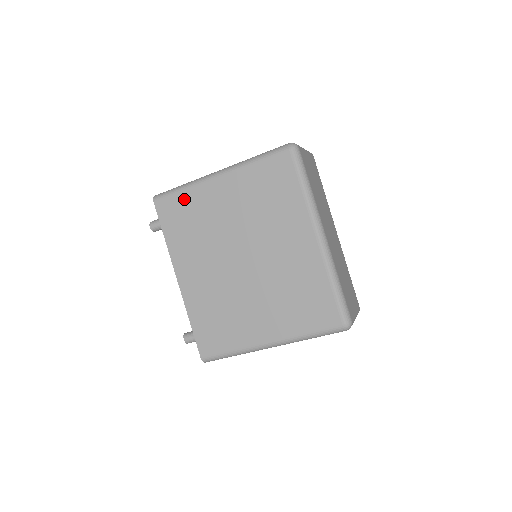
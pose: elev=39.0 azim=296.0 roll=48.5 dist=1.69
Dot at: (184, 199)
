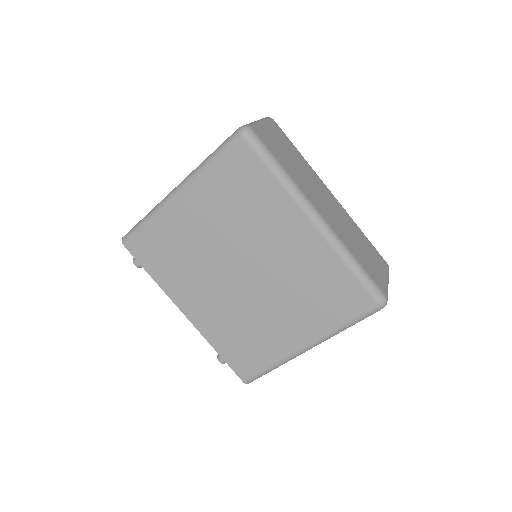
Dot at: (153, 232)
